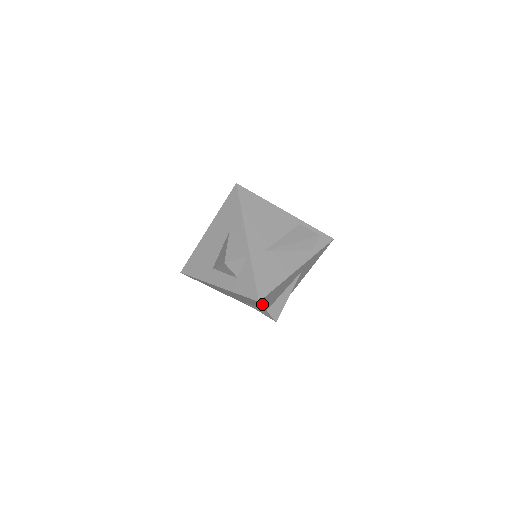
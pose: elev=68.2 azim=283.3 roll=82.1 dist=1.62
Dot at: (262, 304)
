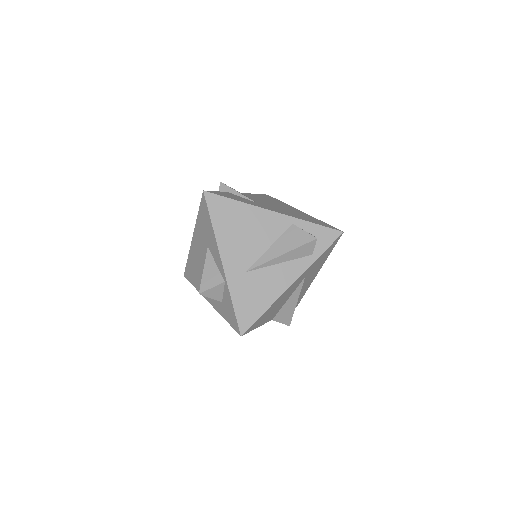
Dot at: (253, 329)
